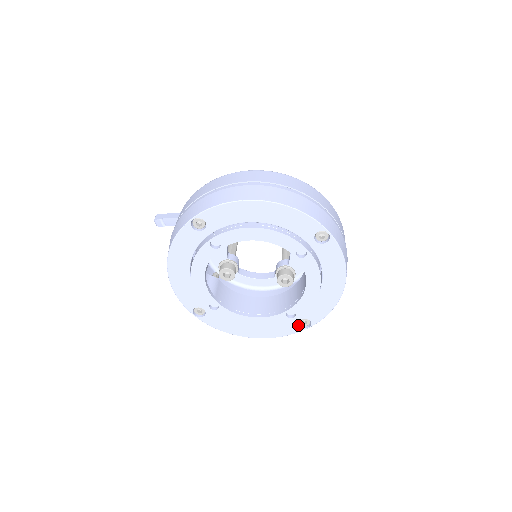
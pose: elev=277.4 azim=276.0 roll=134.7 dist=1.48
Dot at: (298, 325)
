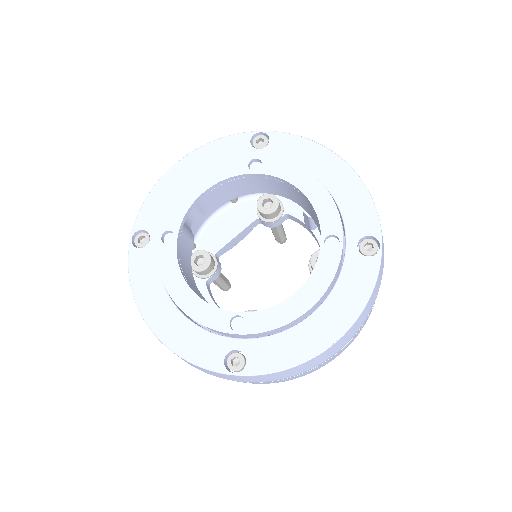
Dot at: (225, 357)
